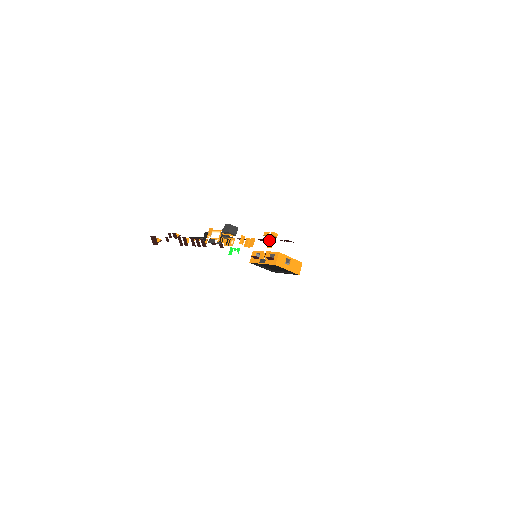
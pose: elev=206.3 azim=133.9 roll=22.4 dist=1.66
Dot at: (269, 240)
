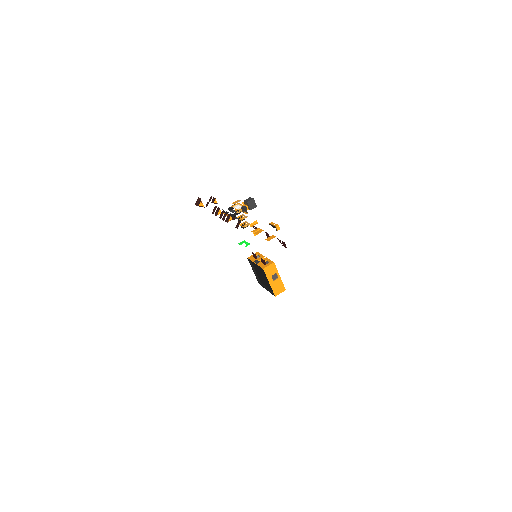
Dot at: (272, 236)
